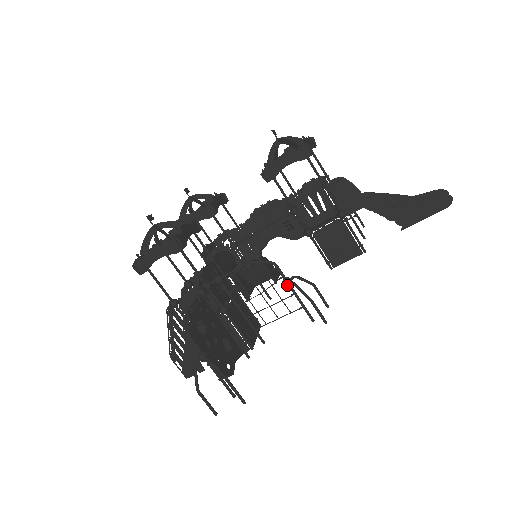
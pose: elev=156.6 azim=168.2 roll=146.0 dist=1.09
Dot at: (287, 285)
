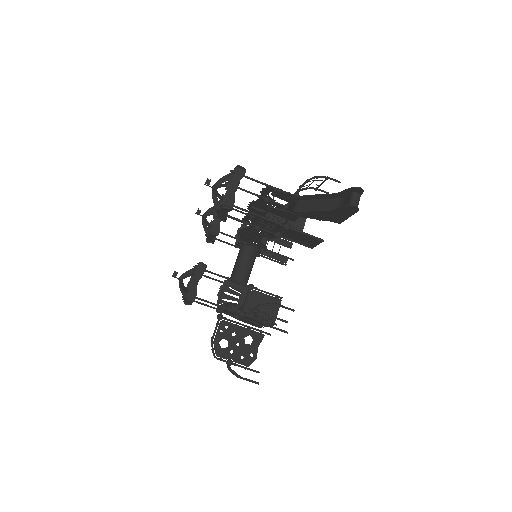
Dot at: (255, 314)
